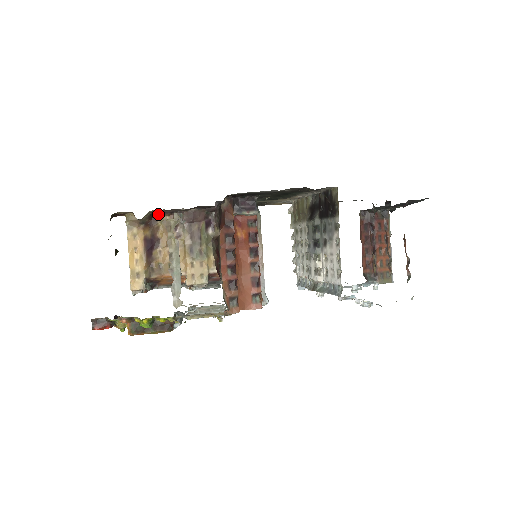
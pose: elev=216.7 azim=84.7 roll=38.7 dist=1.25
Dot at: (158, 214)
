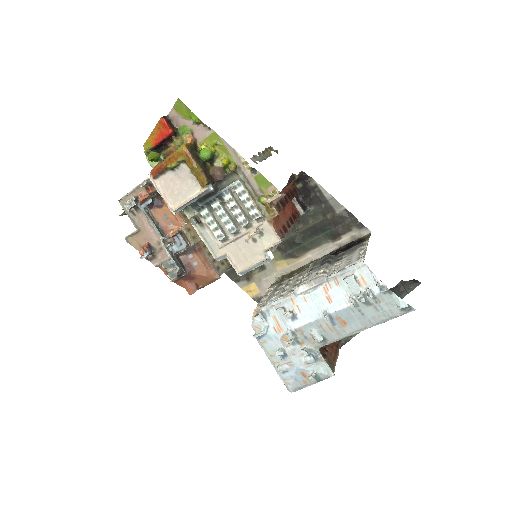
Dot at: occluded
